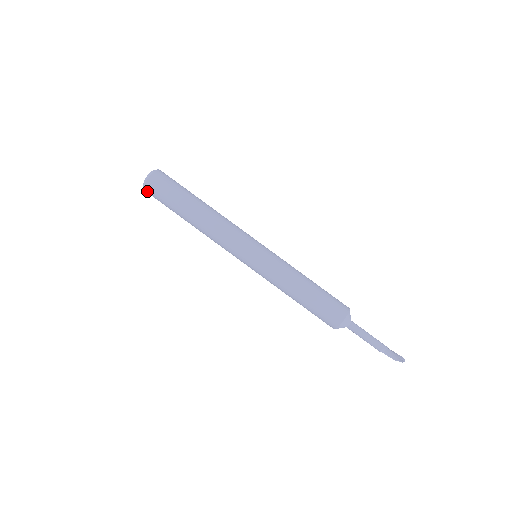
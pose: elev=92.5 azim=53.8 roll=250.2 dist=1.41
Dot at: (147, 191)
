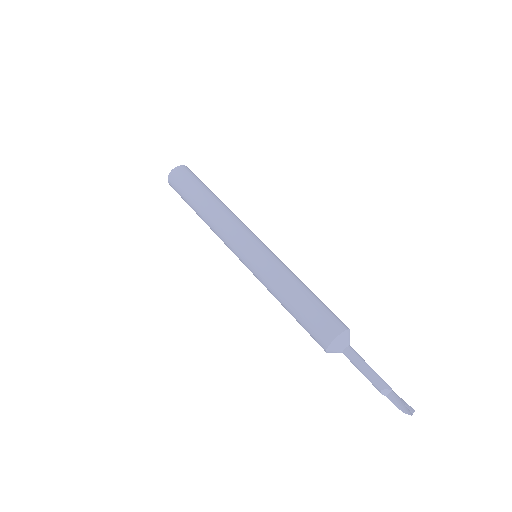
Dot at: (170, 184)
